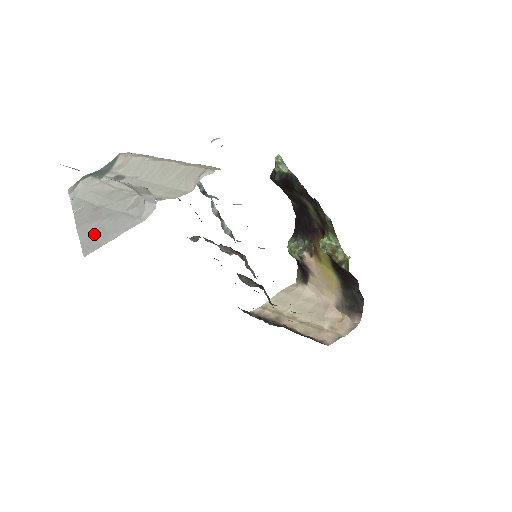
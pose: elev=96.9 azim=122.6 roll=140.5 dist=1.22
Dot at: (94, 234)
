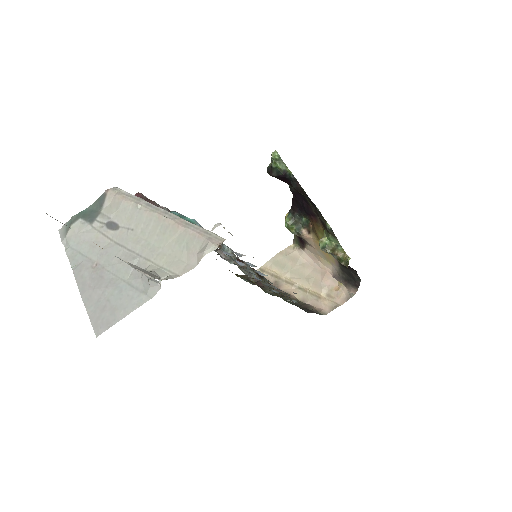
Dot at: (101, 307)
